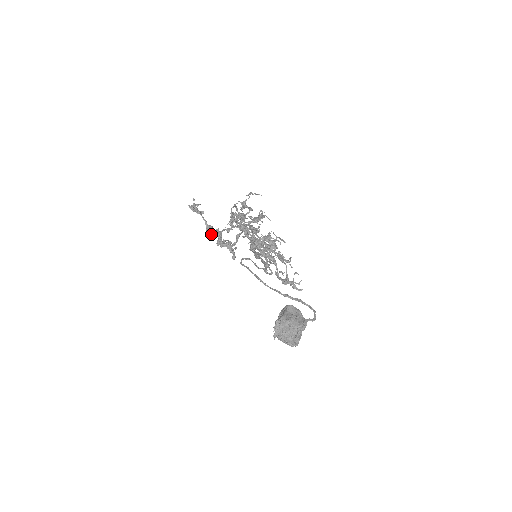
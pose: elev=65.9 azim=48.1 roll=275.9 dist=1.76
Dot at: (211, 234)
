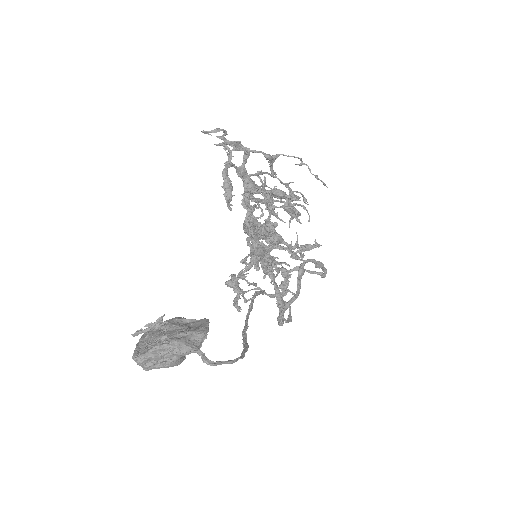
Dot at: occluded
